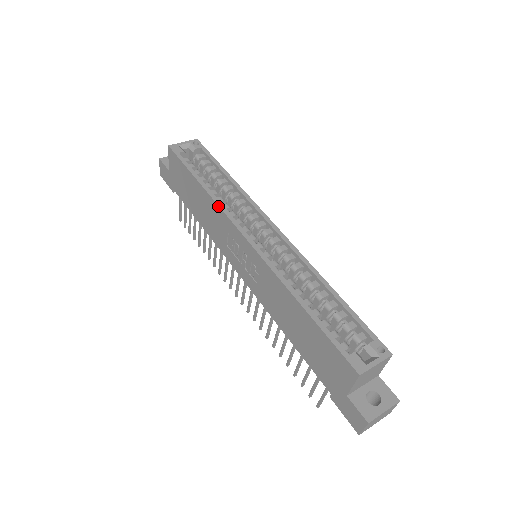
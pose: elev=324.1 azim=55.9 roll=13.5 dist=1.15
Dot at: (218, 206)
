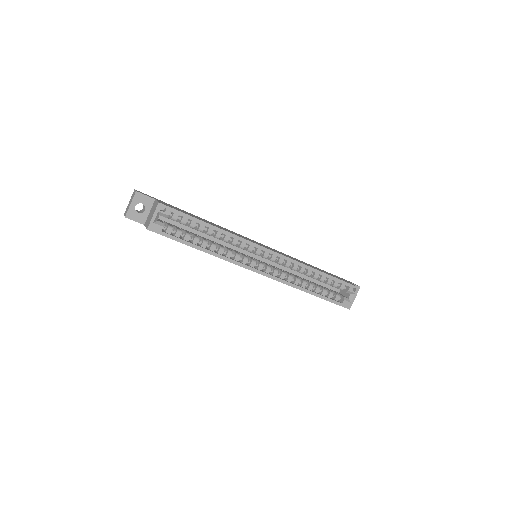
Dot at: occluded
